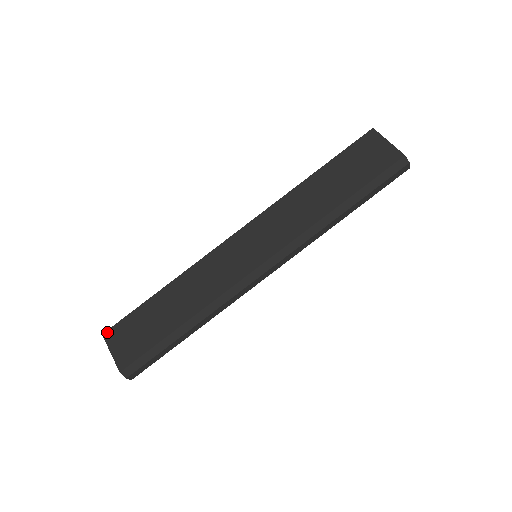
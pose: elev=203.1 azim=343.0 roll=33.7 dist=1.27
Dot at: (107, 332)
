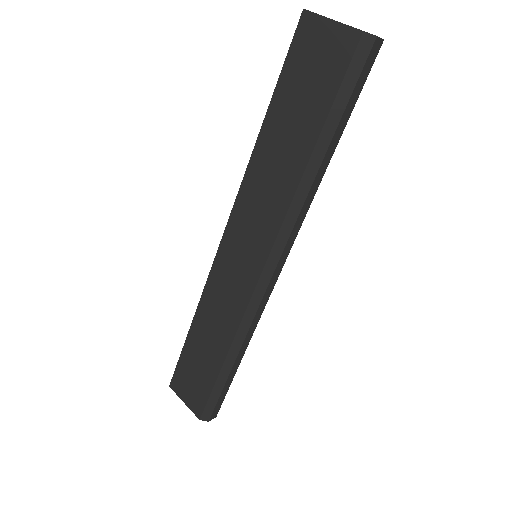
Dot at: (171, 383)
